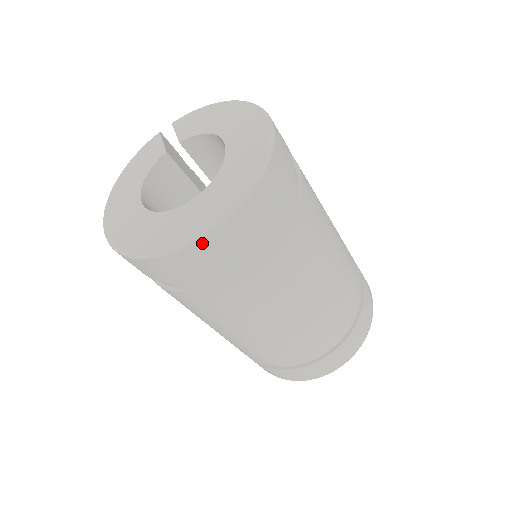
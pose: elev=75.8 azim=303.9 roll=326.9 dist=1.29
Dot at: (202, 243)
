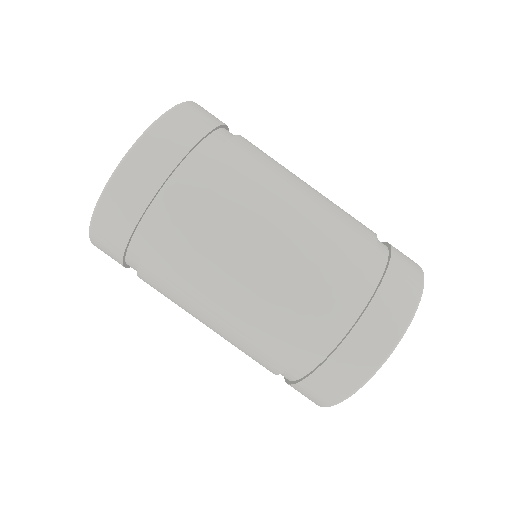
Dot at: (153, 132)
